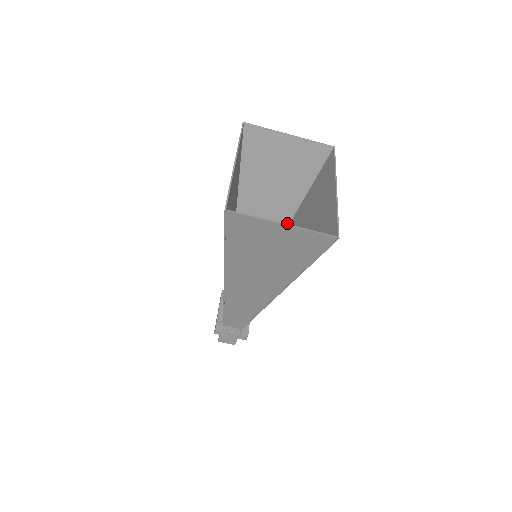
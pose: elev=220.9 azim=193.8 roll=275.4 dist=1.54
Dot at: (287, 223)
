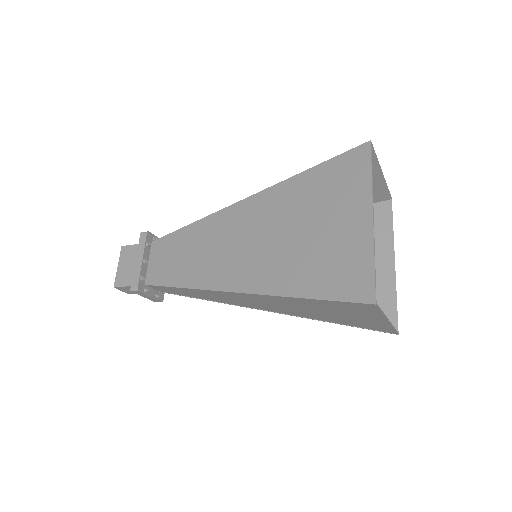
Dot at: occluded
